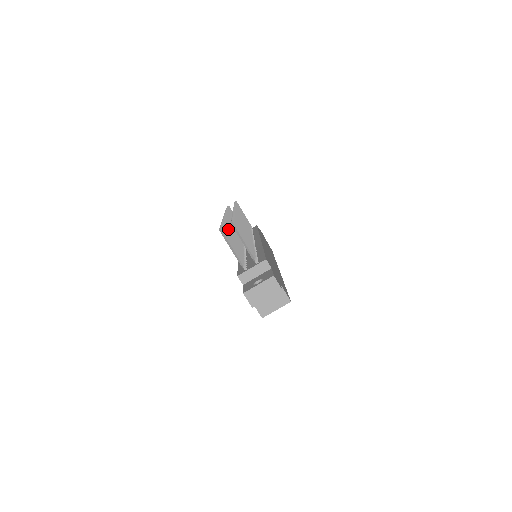
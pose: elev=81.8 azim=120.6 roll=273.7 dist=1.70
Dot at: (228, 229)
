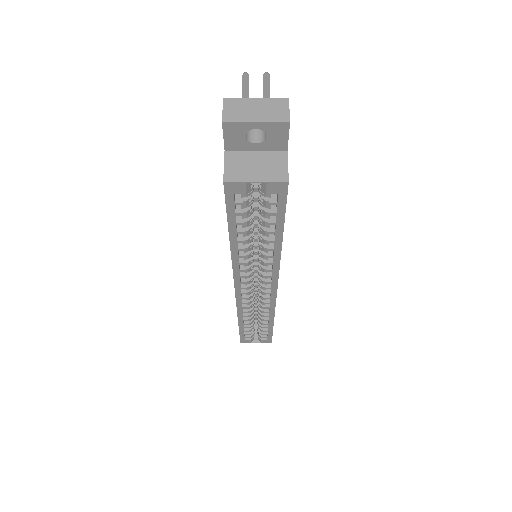
Dot at: occluded
